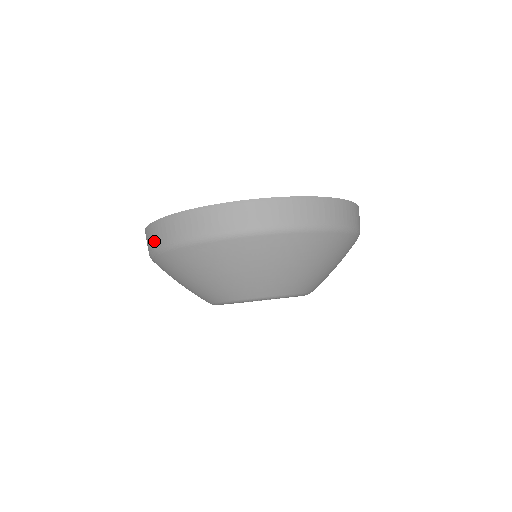
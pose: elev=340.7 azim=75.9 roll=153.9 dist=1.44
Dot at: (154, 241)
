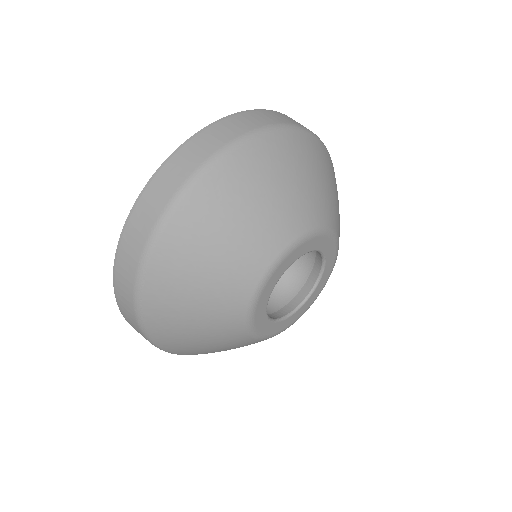
Dot at: (166, 191)
